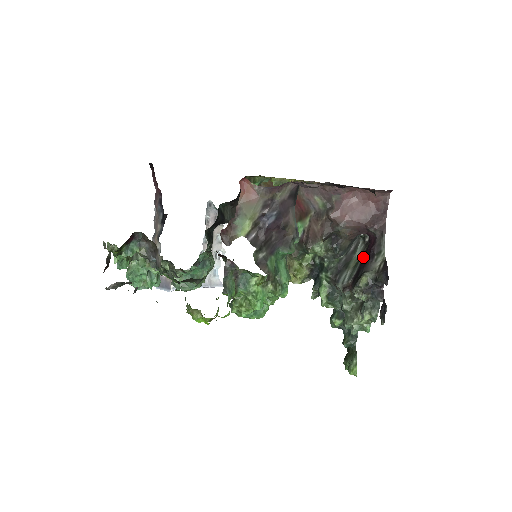
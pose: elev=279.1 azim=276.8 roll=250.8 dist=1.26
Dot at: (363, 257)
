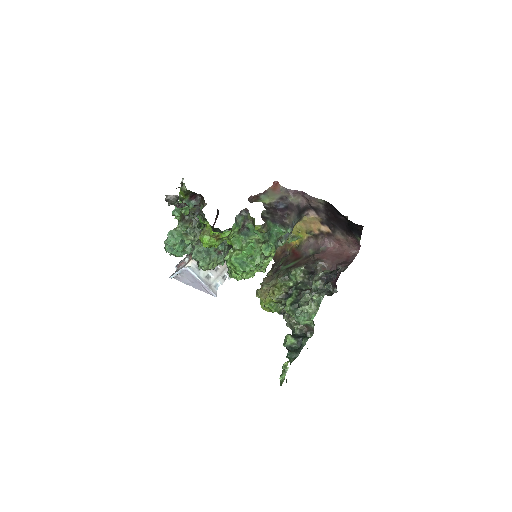
Dot at: occluded
